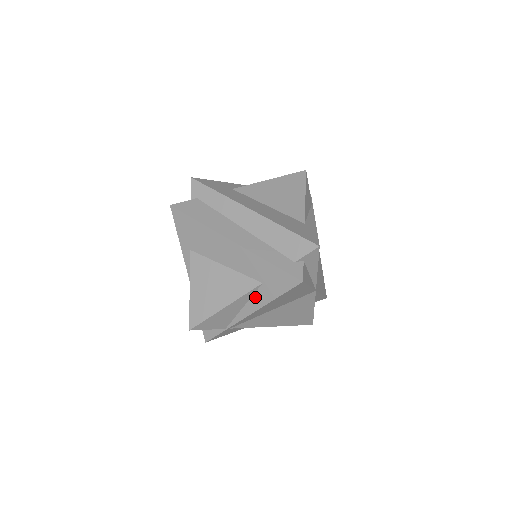
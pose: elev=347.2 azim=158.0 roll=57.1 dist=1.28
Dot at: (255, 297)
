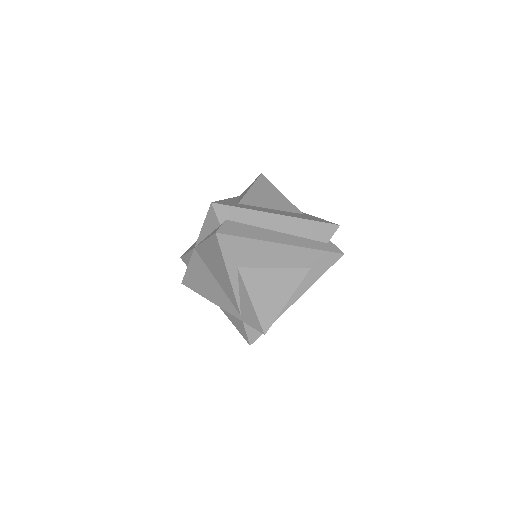
Dot at: (303, 283)
